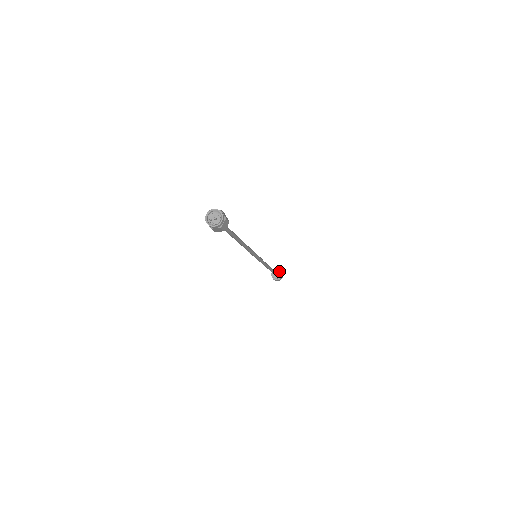
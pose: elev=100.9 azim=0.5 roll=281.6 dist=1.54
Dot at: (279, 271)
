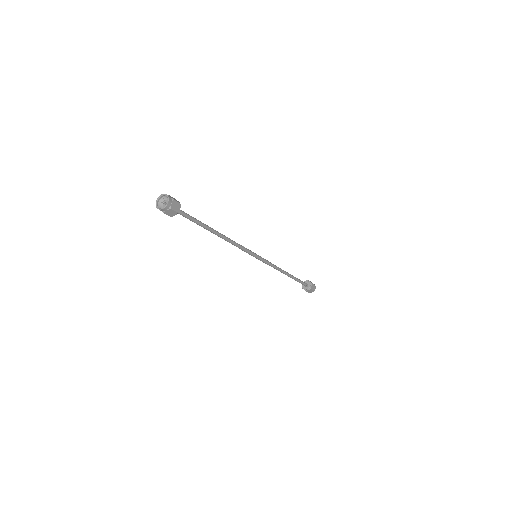
Dot at: (308, 281)
